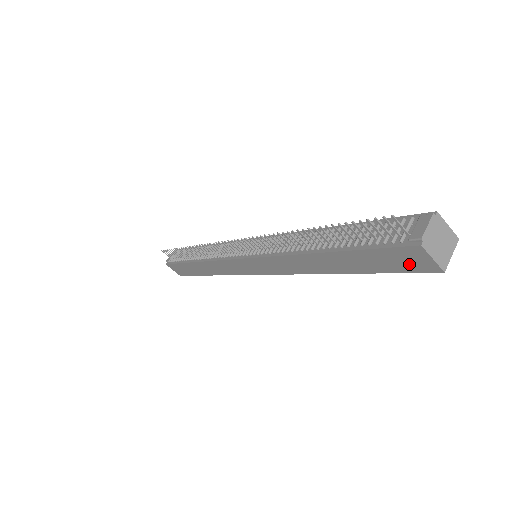
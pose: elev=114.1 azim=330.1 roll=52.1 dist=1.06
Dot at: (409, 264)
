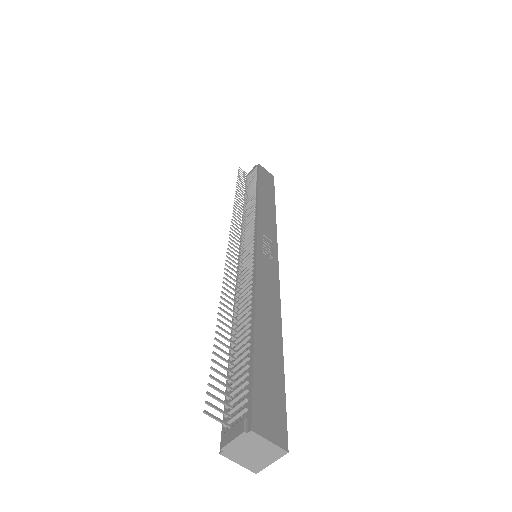
Dot at: occluded
